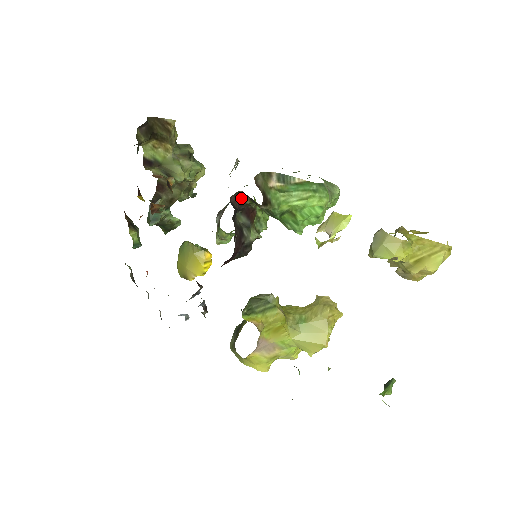
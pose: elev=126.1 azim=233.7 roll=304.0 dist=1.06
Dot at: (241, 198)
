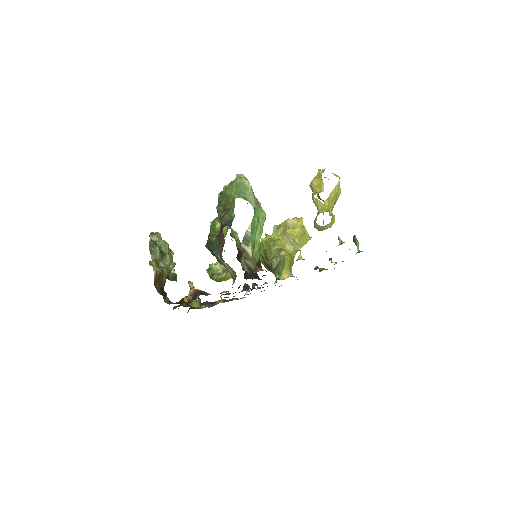
Dot at: occluded
